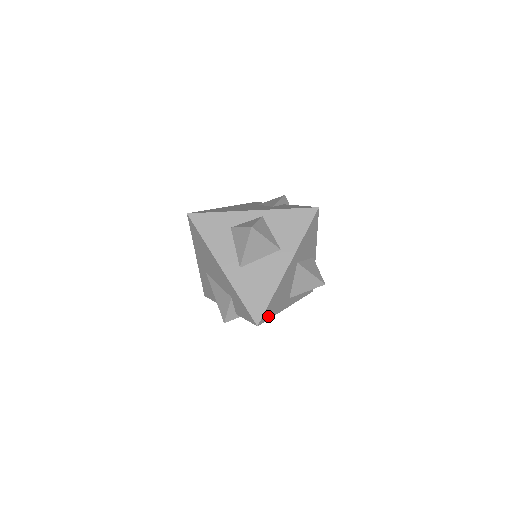
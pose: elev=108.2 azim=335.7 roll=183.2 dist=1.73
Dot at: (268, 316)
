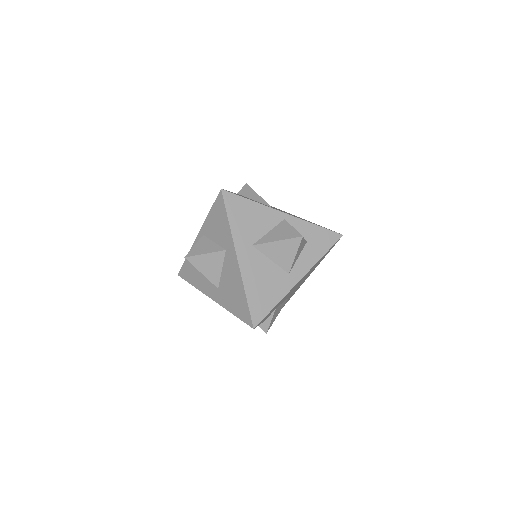
Dot at: (264, 311)
